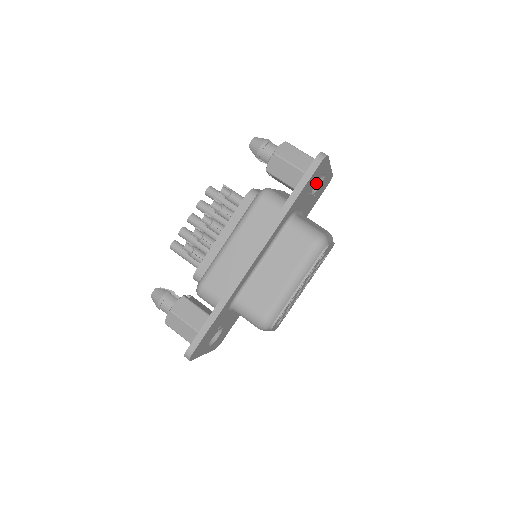
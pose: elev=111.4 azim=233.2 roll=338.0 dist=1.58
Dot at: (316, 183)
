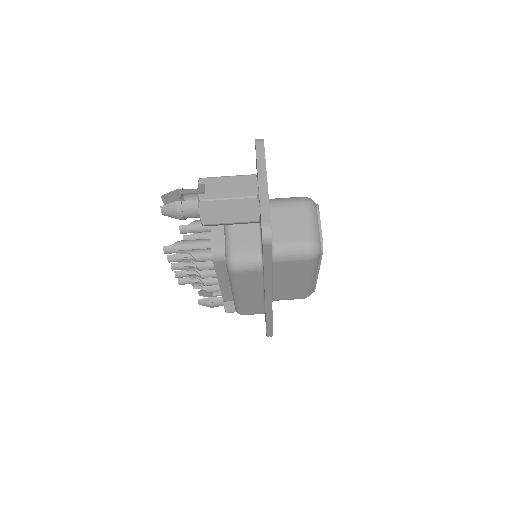
Dot at: occluded
